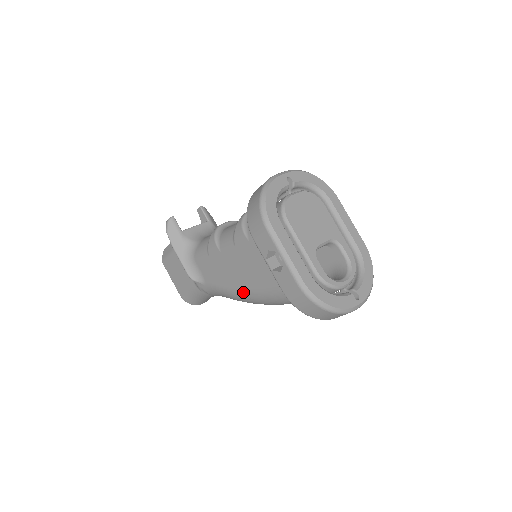
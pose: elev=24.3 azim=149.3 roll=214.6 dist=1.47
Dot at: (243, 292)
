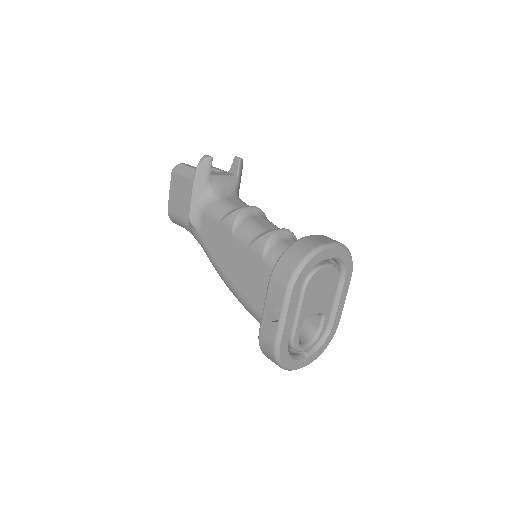
Dot at: (226, 276)
